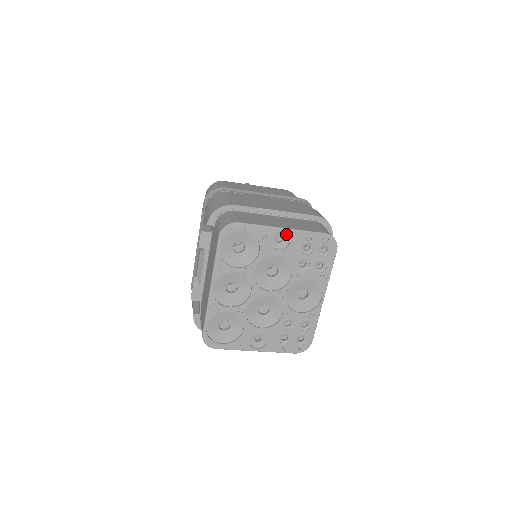
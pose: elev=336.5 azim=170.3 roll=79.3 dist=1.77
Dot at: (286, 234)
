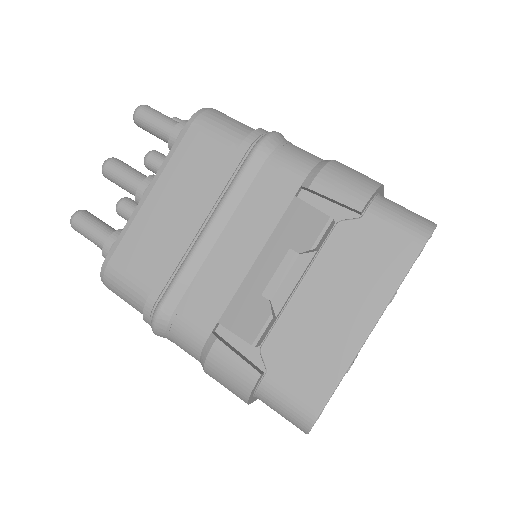
Dot at: occluded
